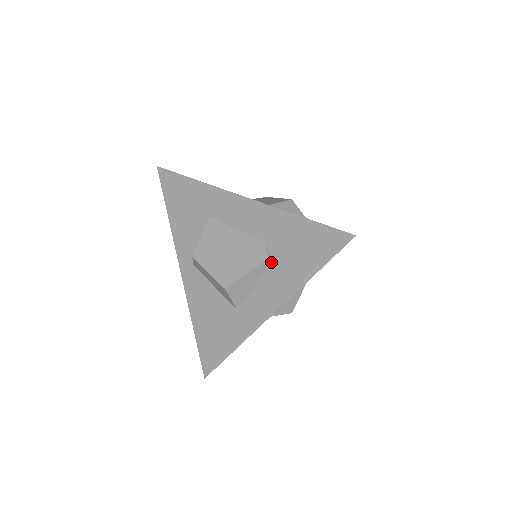
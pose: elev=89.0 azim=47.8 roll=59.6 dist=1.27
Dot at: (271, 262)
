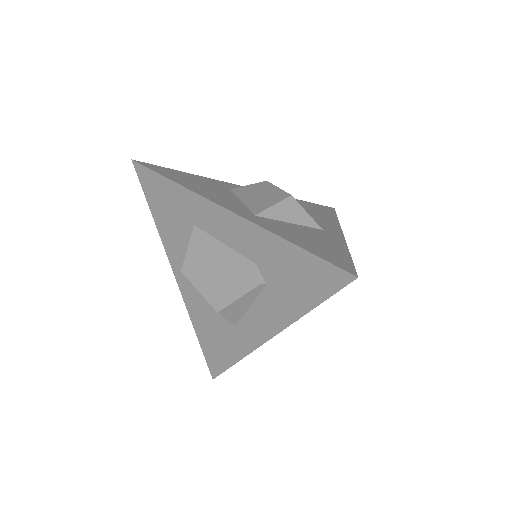
Dot at: (265, 286)
